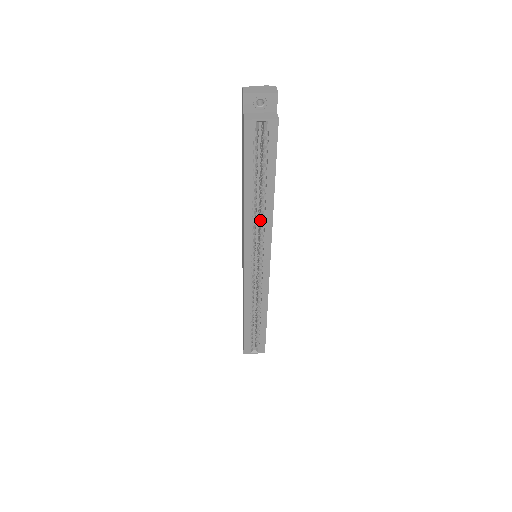
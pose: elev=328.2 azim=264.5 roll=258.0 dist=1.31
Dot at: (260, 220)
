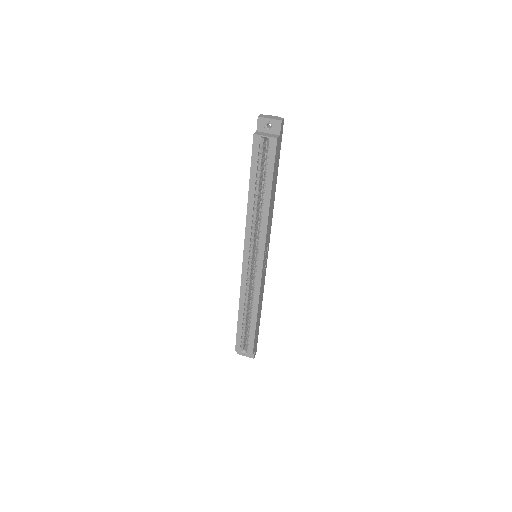
Dot at: (260, 221)
